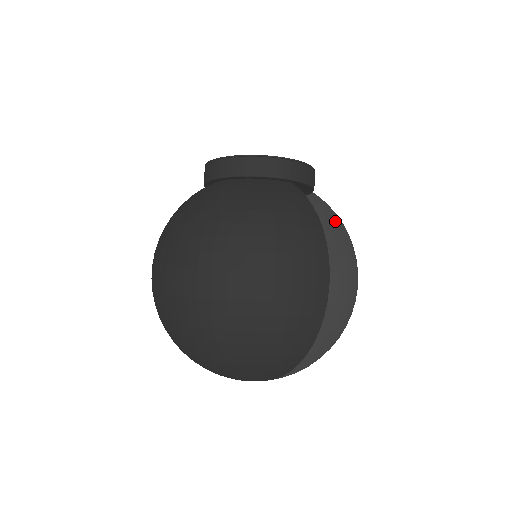
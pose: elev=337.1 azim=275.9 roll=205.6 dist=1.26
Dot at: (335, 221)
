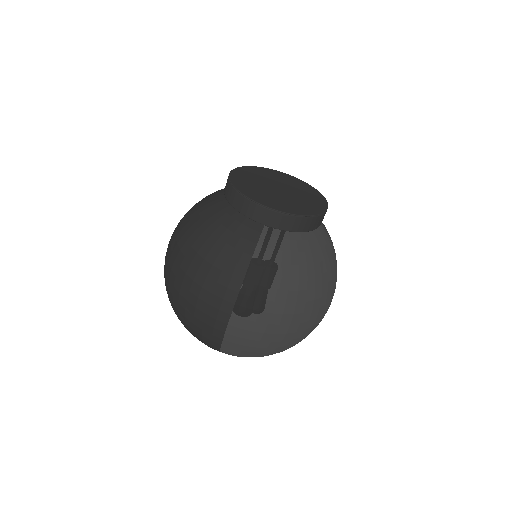
Dot at: (272, 276)
